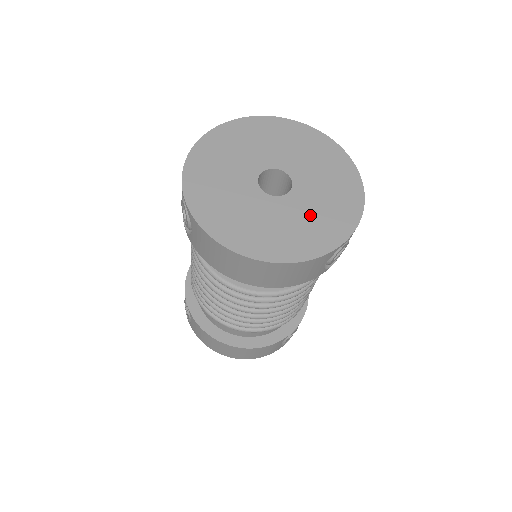
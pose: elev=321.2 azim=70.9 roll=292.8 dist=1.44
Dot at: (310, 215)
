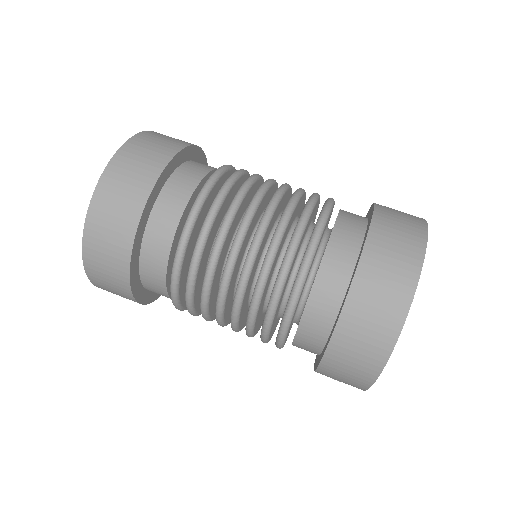
Dot at: occluded
